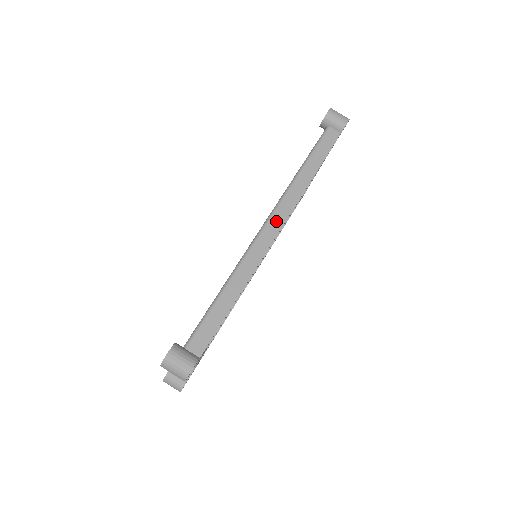
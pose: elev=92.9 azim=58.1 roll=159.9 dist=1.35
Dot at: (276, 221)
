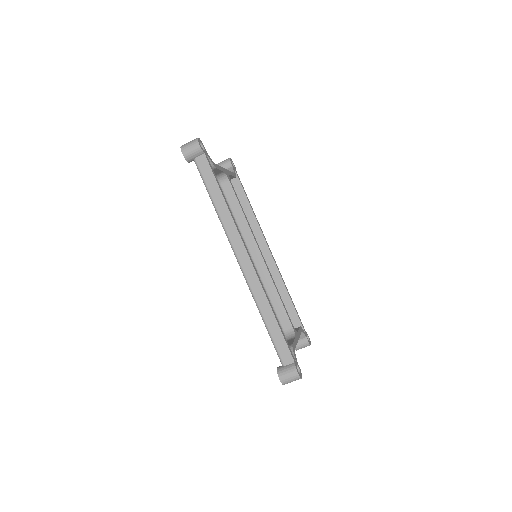
Dot at: (241, 254)
